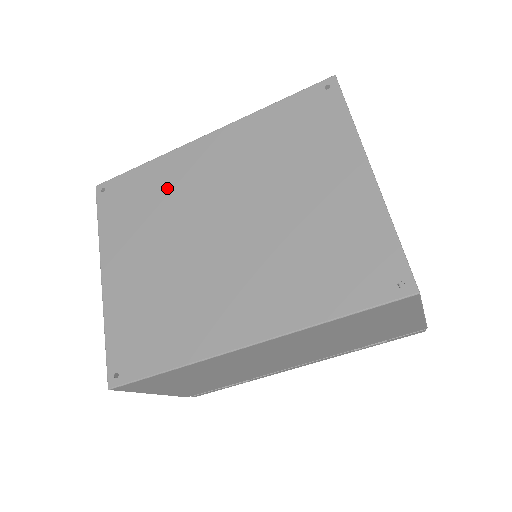
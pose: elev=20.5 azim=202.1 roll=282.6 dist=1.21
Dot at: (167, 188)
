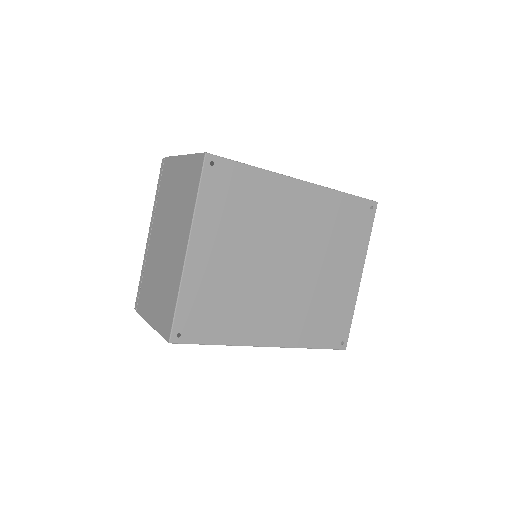
Dot at: (263, 205)
